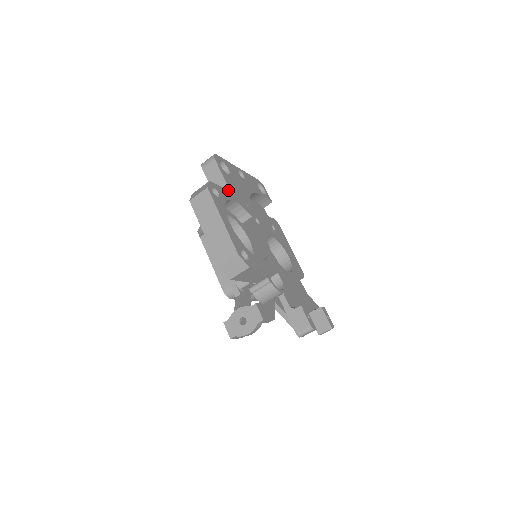
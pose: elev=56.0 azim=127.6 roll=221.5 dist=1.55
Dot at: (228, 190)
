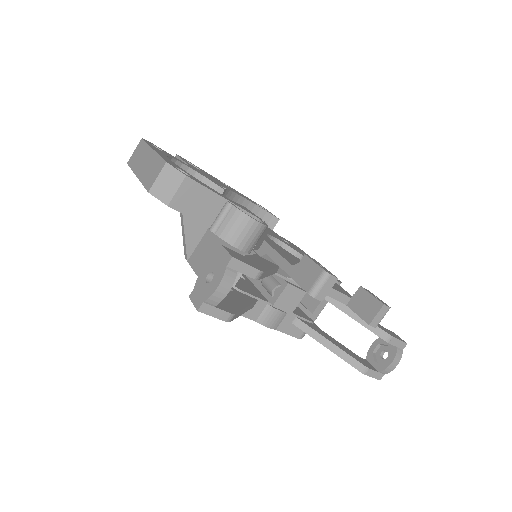
Dot at: (186, 164)
